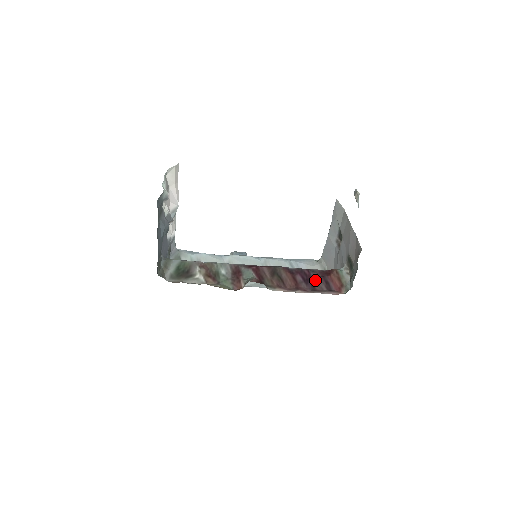
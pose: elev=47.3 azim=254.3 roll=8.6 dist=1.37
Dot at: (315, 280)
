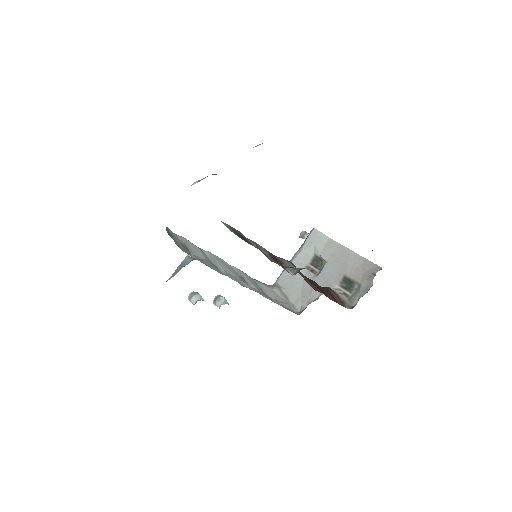
Dot at: (324, 291)
